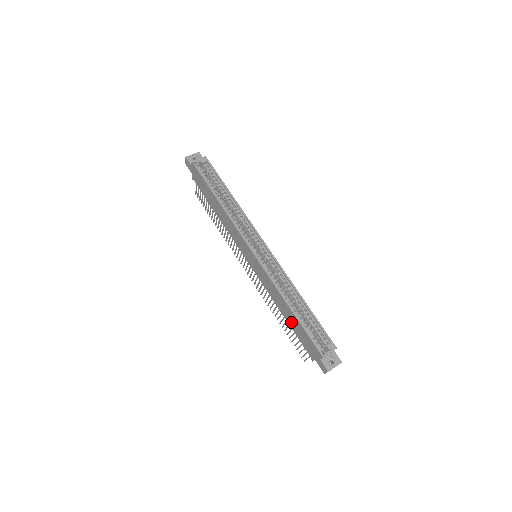
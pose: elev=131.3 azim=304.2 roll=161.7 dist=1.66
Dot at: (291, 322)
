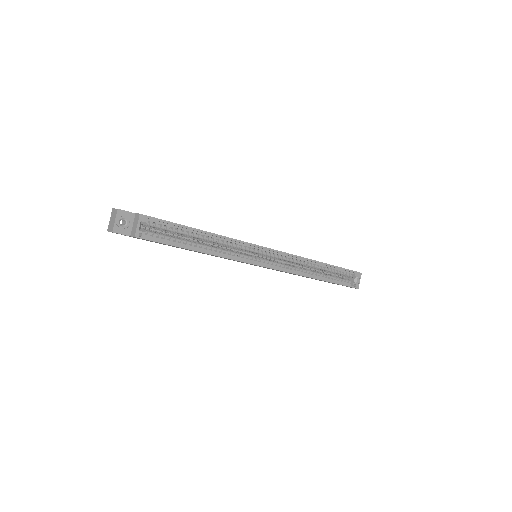
Dot at: occluded
